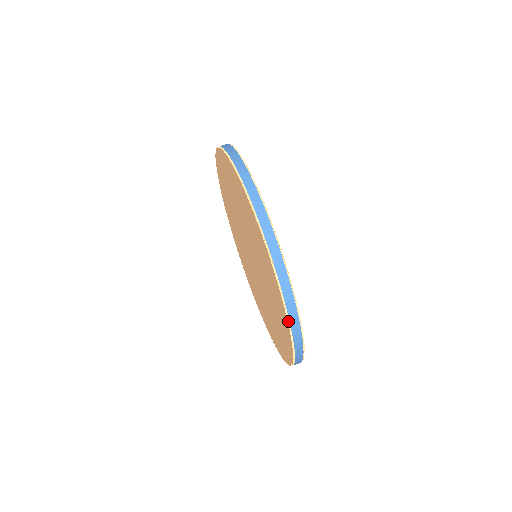
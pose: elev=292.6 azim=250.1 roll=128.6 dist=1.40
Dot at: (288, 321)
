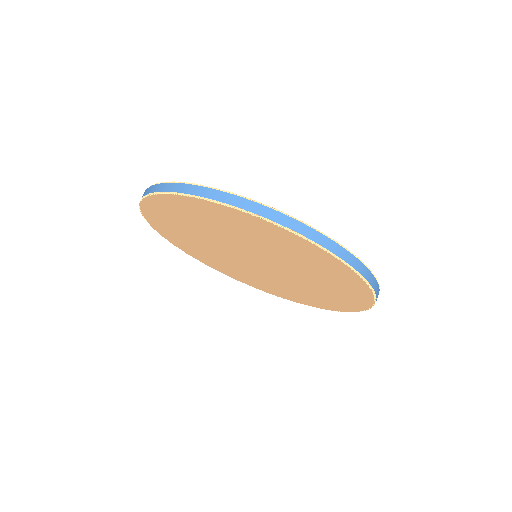
Dot at: (339, 260)
